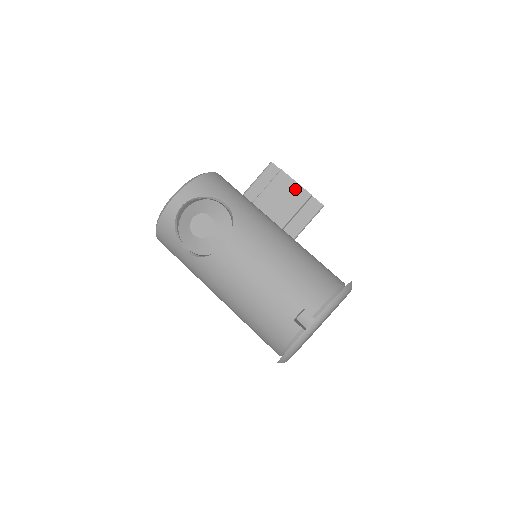
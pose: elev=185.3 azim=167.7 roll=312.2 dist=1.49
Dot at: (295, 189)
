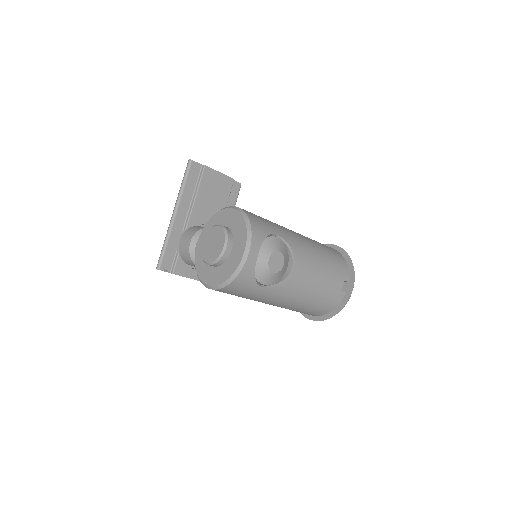
Dot at: (221, 179)
